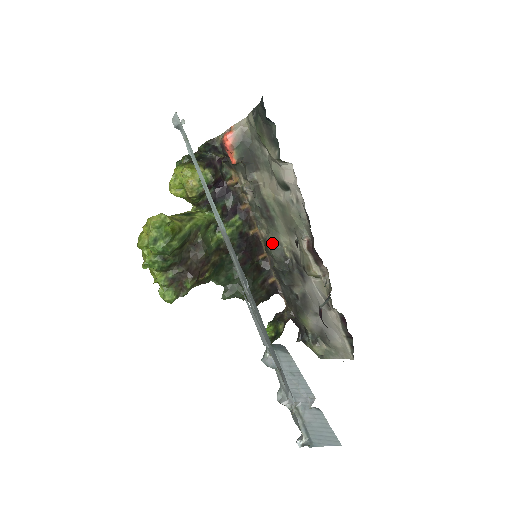
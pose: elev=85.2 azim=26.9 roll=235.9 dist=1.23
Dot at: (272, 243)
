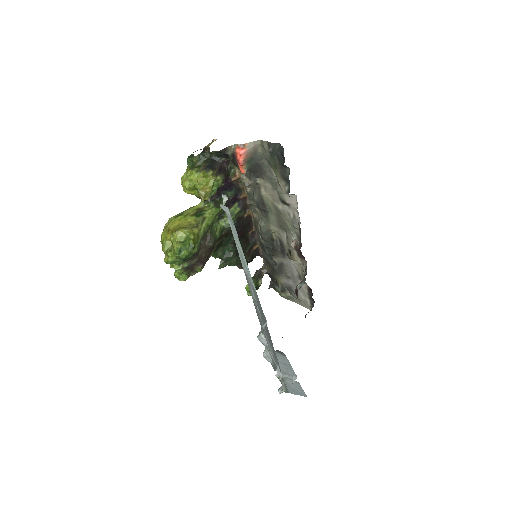
Dot at: (263, 229)
